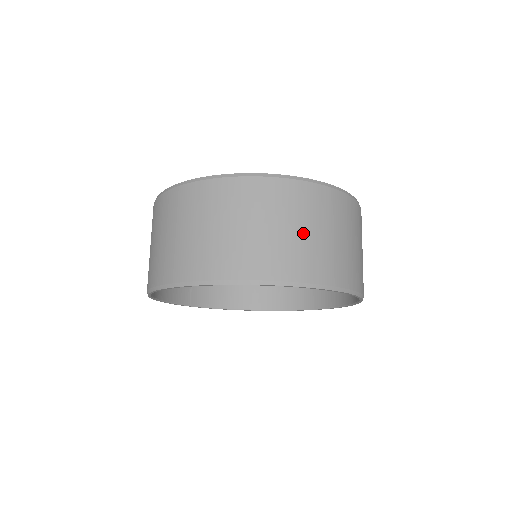
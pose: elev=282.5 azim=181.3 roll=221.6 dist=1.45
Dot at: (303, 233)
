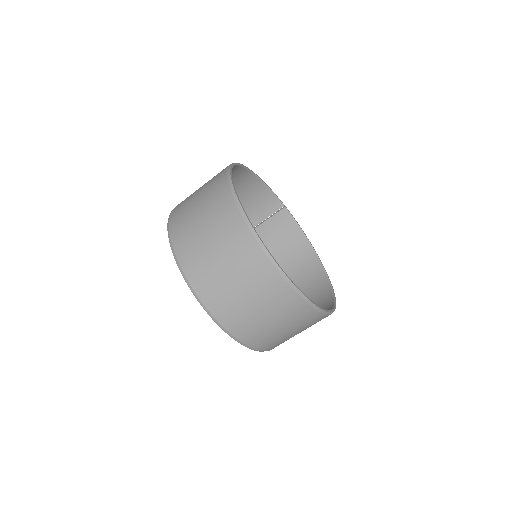
Dot at: (221, 264)
